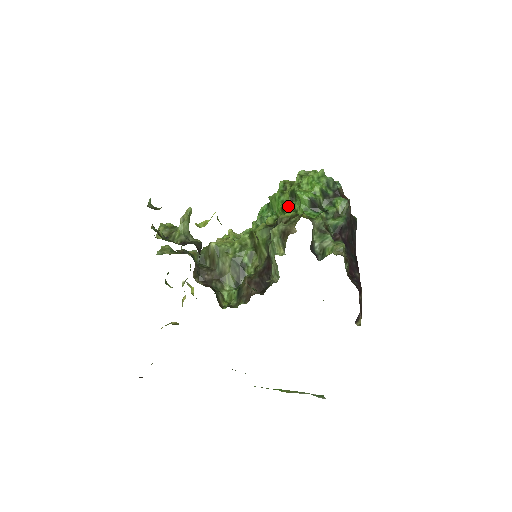
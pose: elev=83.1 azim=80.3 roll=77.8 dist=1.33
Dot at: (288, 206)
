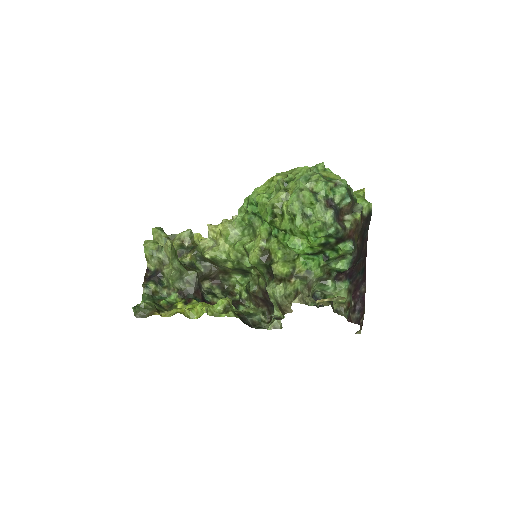
Dot at: (281, 240)
